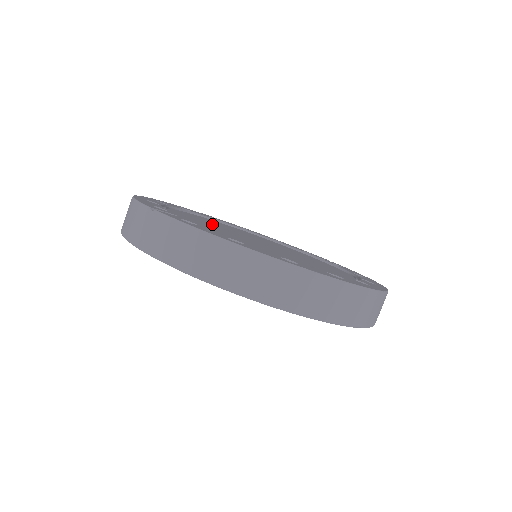
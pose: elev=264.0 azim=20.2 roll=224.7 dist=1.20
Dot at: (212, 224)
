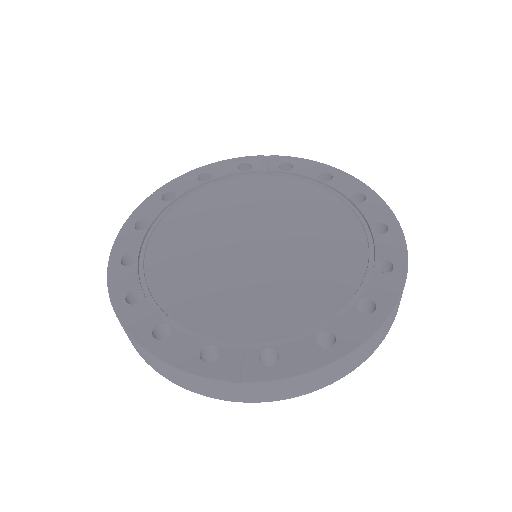
Dot at: (202, 272)
